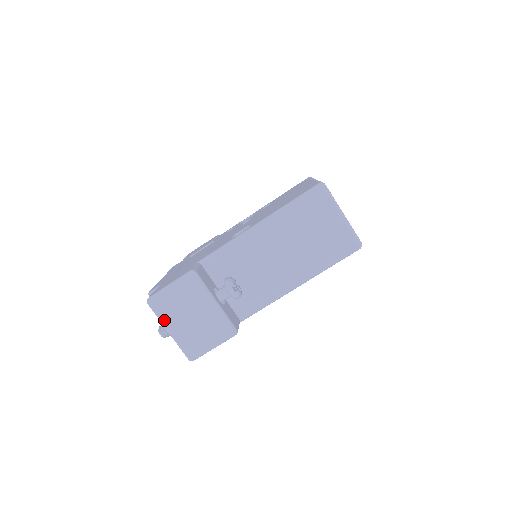
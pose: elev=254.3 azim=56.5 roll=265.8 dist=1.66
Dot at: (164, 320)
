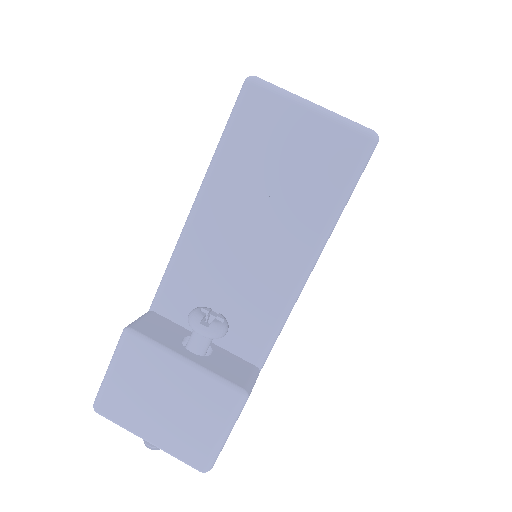
Dot at: (130, 426)
